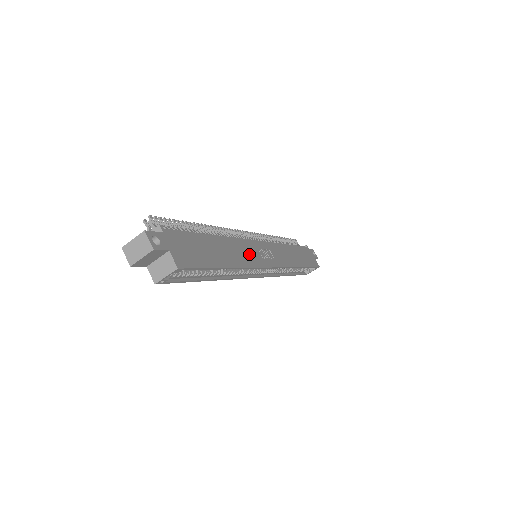
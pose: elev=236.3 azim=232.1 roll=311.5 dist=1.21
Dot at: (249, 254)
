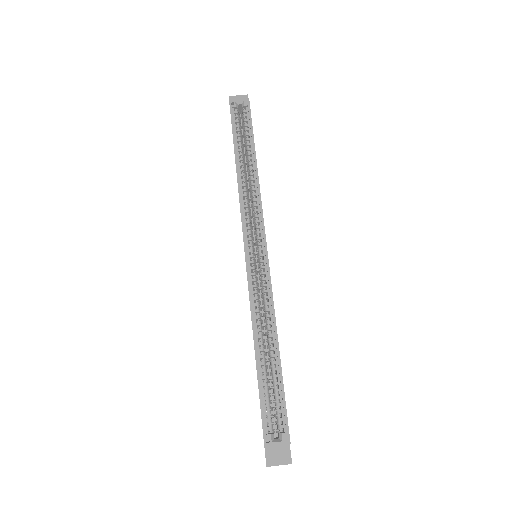
Dot at: occluded
